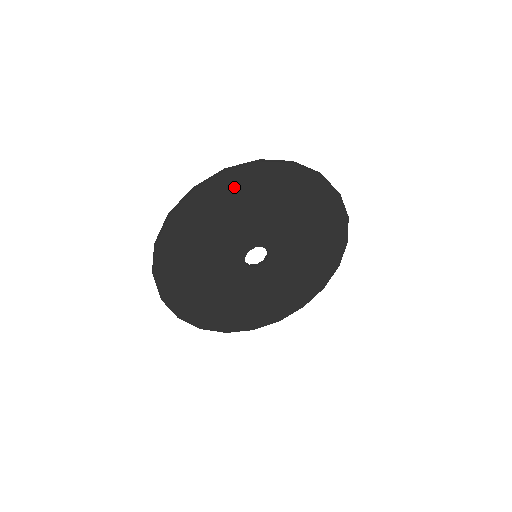
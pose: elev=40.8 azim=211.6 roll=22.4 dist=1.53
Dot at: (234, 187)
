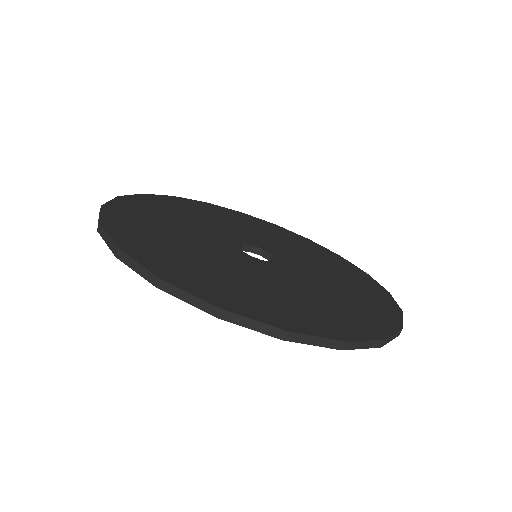
Dot at: occluded
